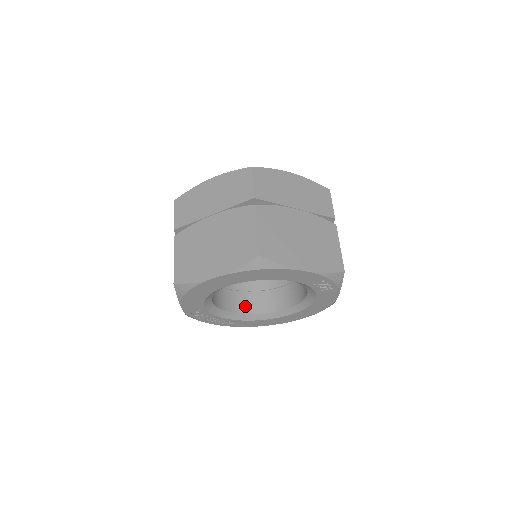
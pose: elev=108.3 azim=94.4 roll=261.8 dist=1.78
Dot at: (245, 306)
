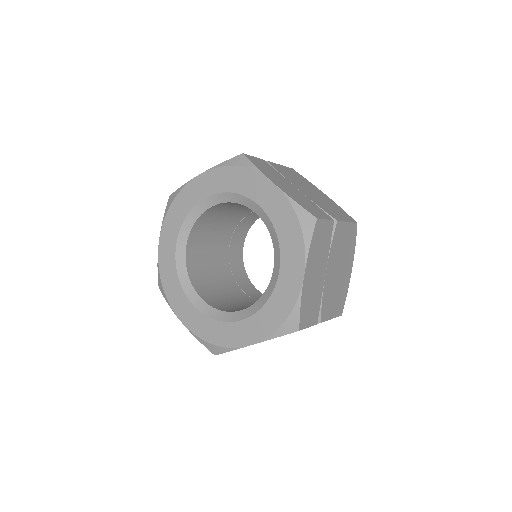
Dot at: (241, 239)
